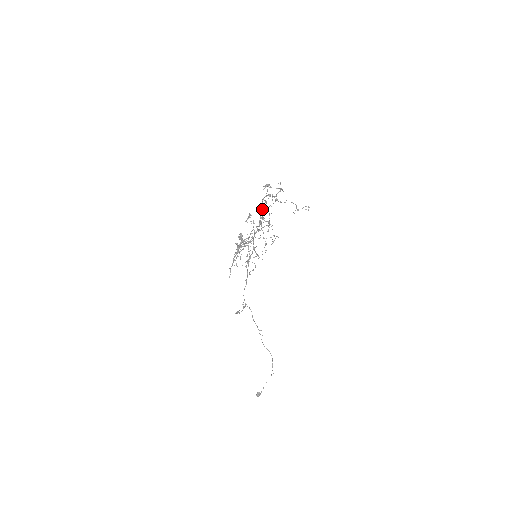
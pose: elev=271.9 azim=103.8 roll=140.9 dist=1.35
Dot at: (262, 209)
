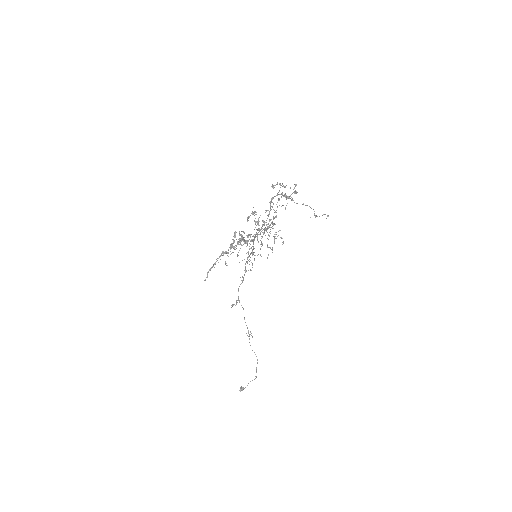
Dot at: occluded
